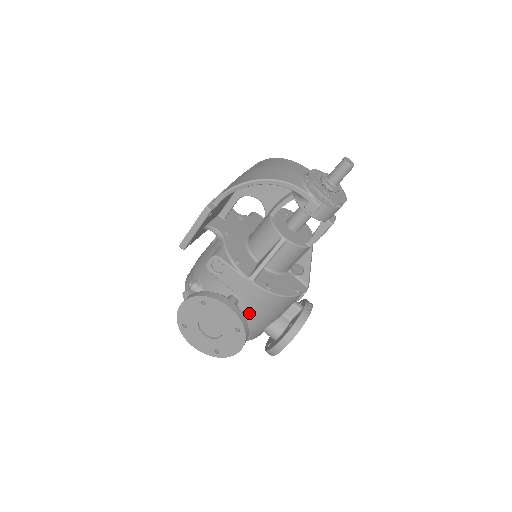
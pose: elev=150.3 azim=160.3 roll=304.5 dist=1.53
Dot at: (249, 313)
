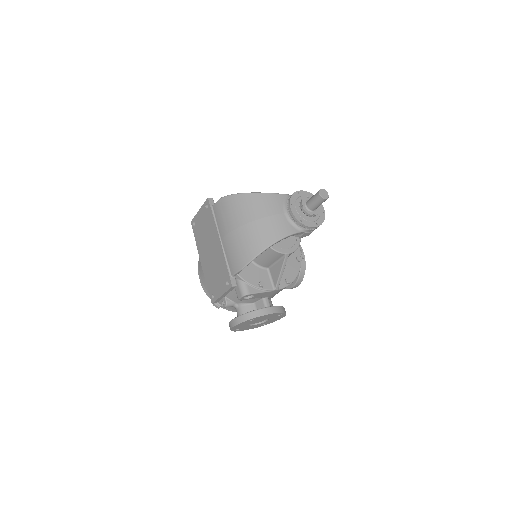
Dot at: occluded
